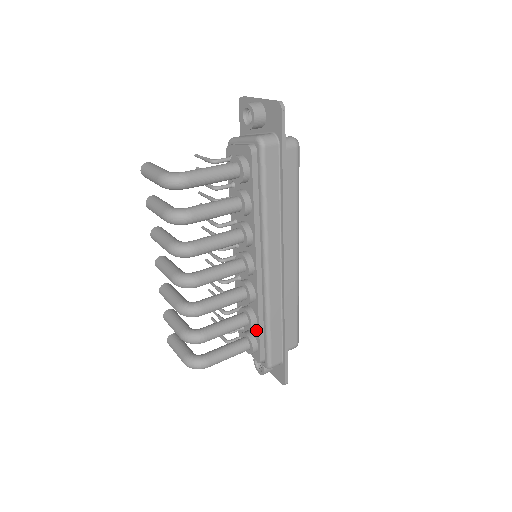
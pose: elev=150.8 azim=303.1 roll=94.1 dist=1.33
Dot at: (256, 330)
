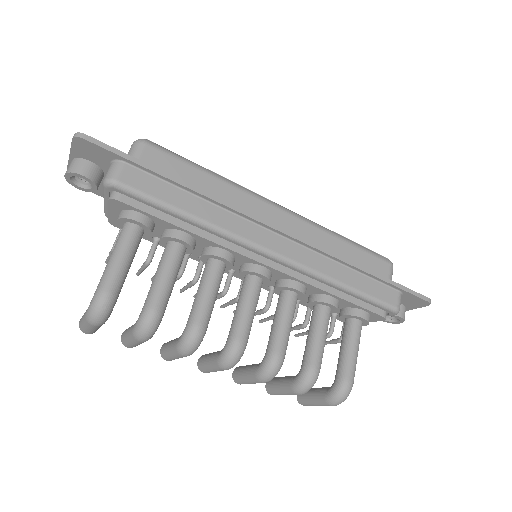
Dot at: (342, 303)
